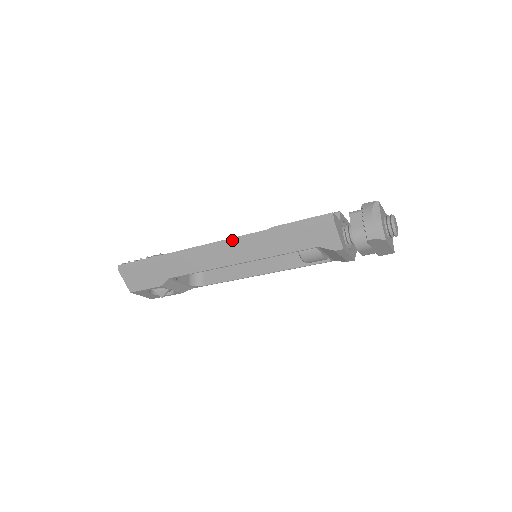
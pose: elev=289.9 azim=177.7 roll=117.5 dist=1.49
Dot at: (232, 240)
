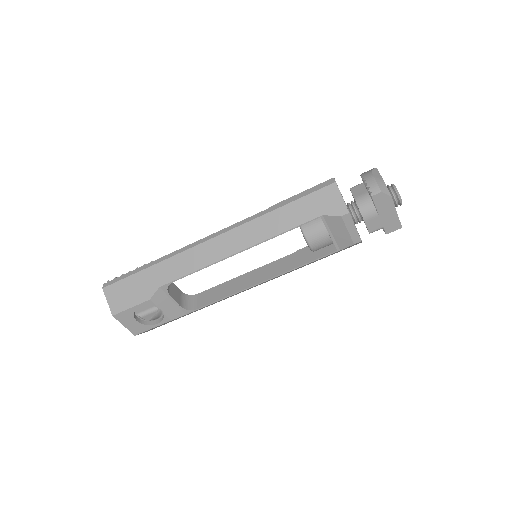
Dot at: (231, 227)
